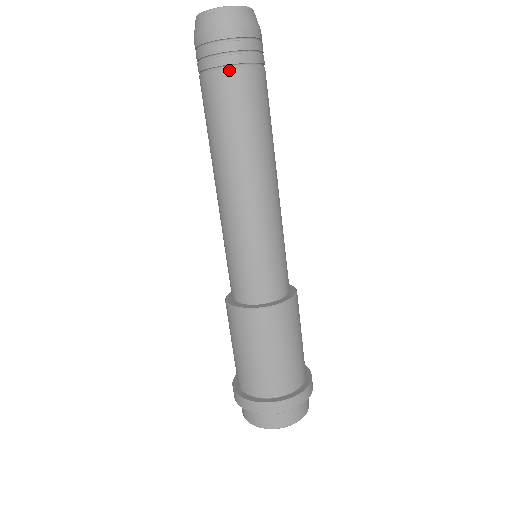
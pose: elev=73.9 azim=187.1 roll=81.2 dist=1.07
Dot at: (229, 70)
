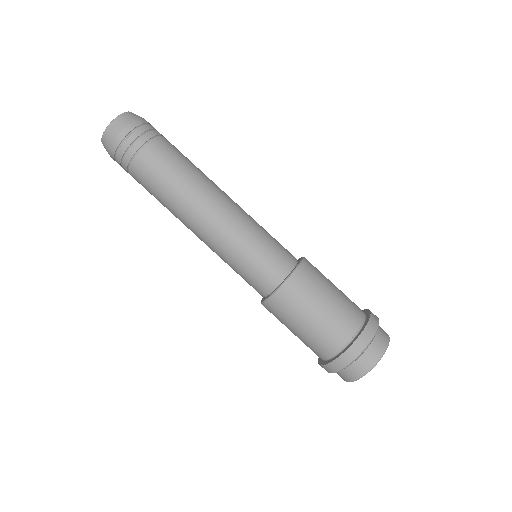
Dot at: (130, 169)
